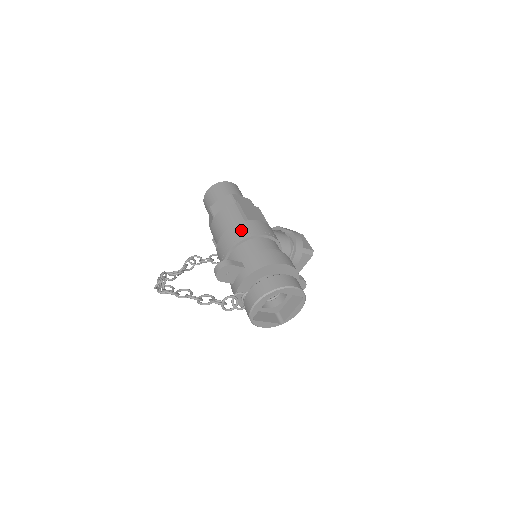
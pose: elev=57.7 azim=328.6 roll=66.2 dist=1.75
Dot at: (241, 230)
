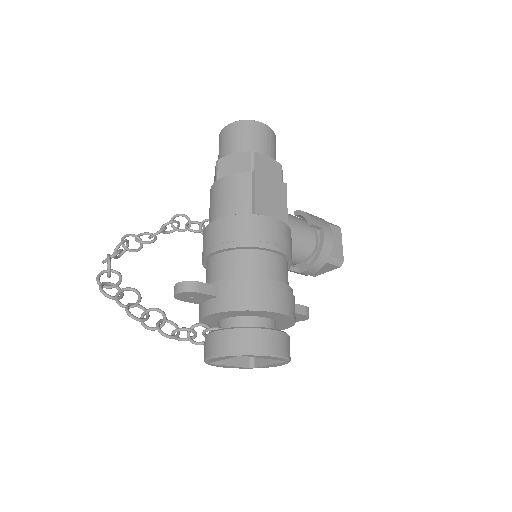
Dot at: (238, 229)
